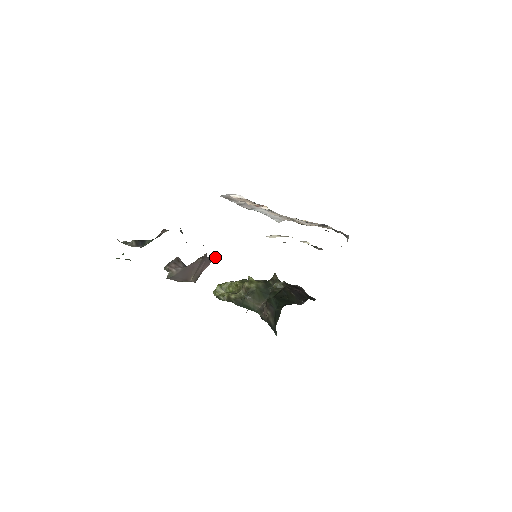
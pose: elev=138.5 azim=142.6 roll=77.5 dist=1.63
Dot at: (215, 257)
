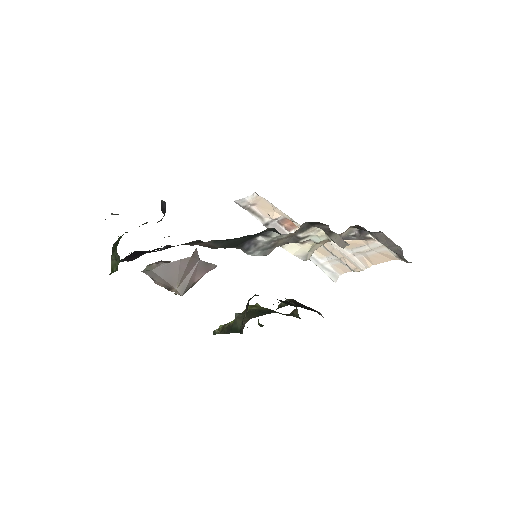
Dot at: (214, 266)
